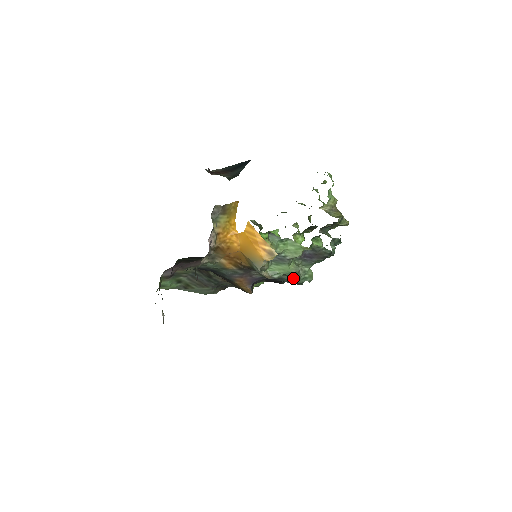
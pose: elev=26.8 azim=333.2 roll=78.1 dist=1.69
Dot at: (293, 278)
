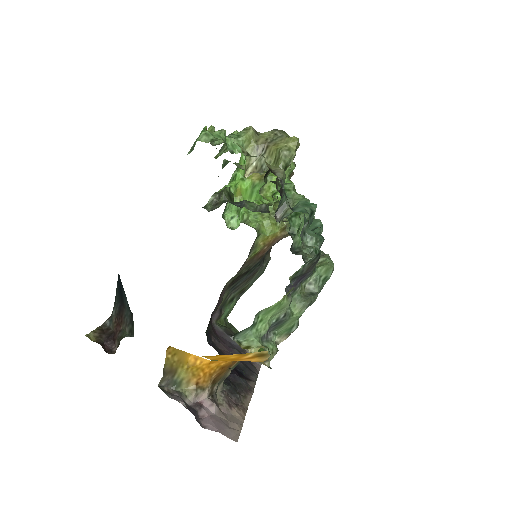
Dot at: occluded
